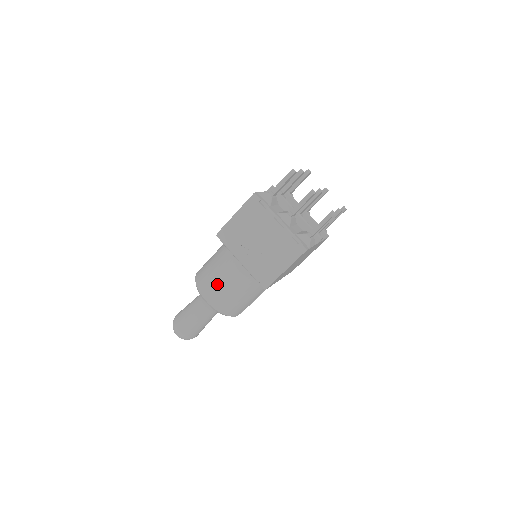
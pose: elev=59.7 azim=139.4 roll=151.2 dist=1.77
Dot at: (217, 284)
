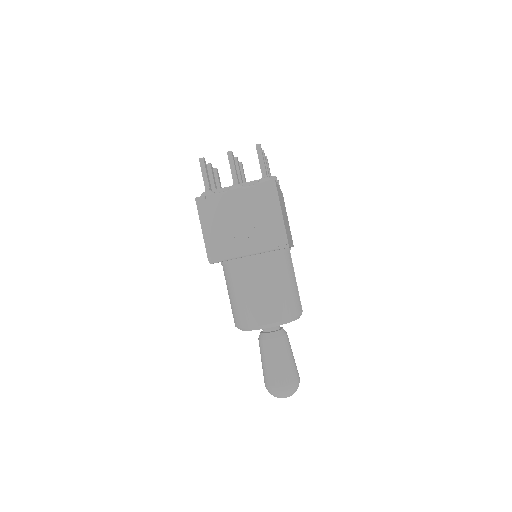
Dot at: (256, 300)
